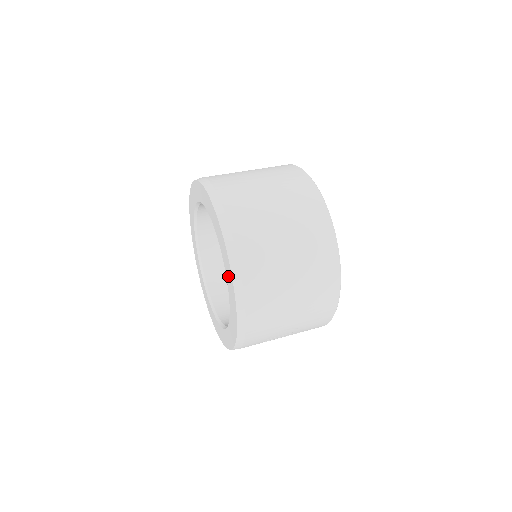
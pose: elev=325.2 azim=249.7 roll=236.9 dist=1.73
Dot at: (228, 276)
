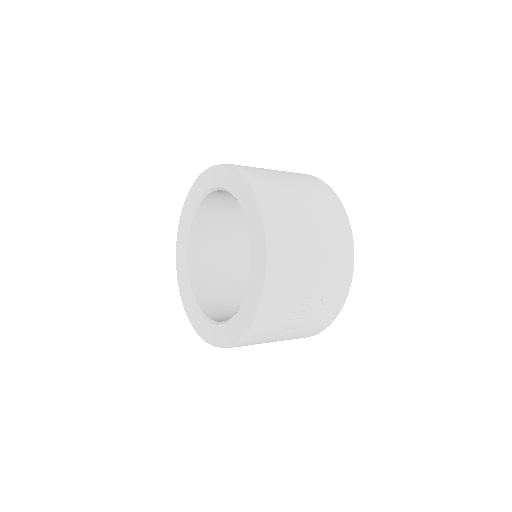
Dot at: (252, 219)
